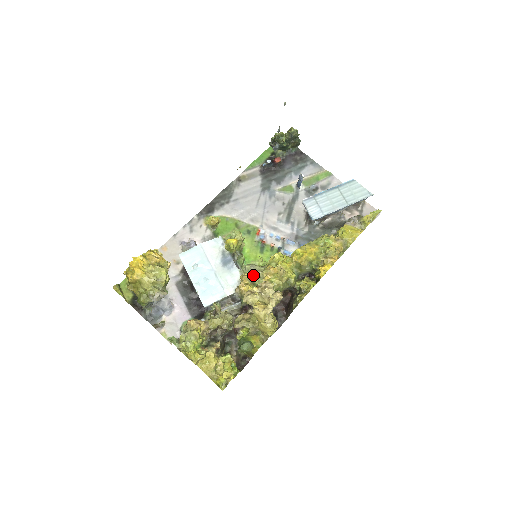
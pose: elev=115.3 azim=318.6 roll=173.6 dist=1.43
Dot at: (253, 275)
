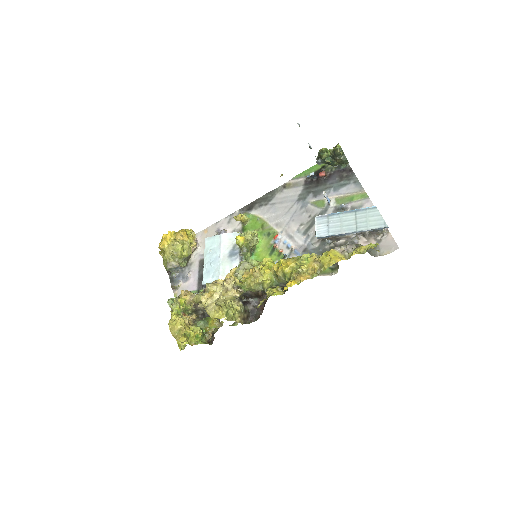
Dot at: (240, 271)
